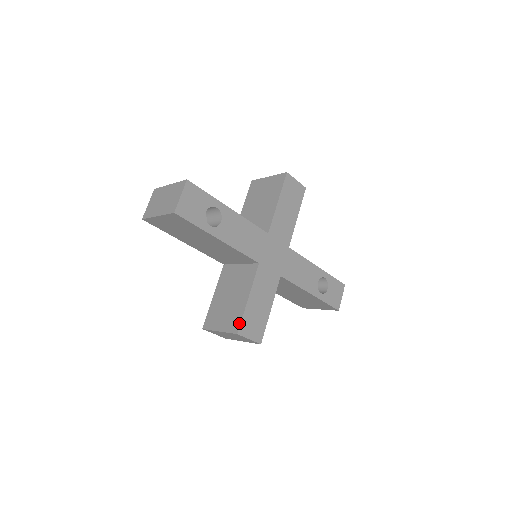
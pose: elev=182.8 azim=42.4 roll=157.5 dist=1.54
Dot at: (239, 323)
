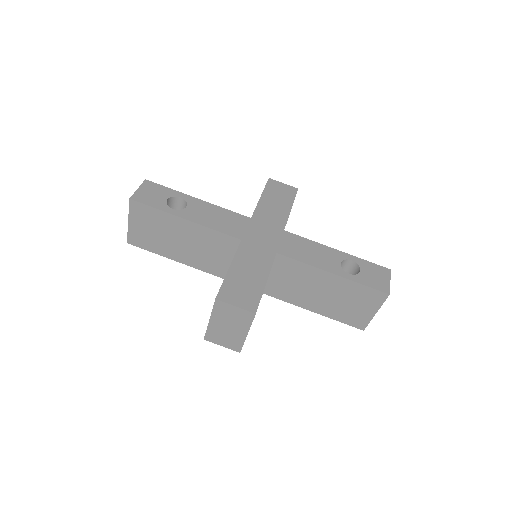
Dot at: (219, 290)
